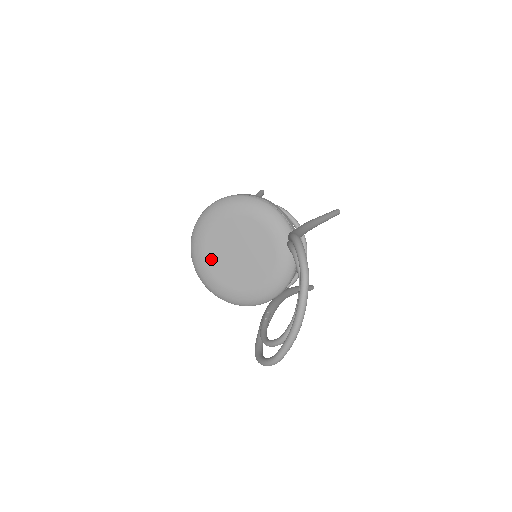
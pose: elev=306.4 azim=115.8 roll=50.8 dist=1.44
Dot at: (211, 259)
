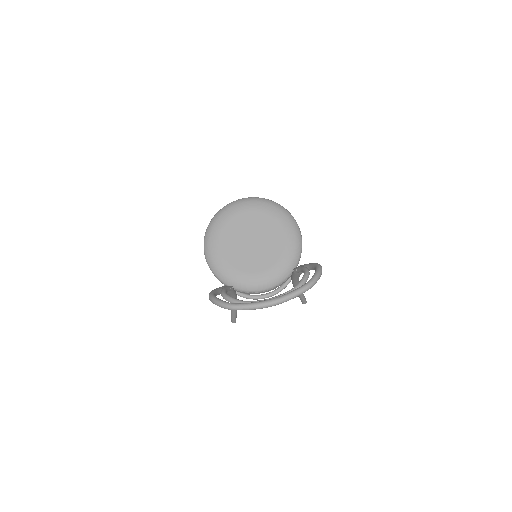
Dot at: (233, 224)
